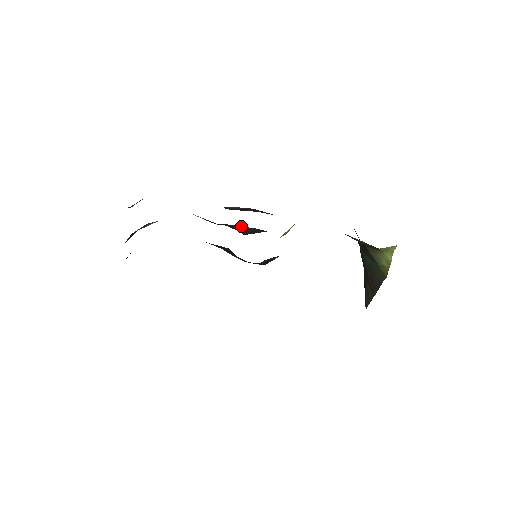
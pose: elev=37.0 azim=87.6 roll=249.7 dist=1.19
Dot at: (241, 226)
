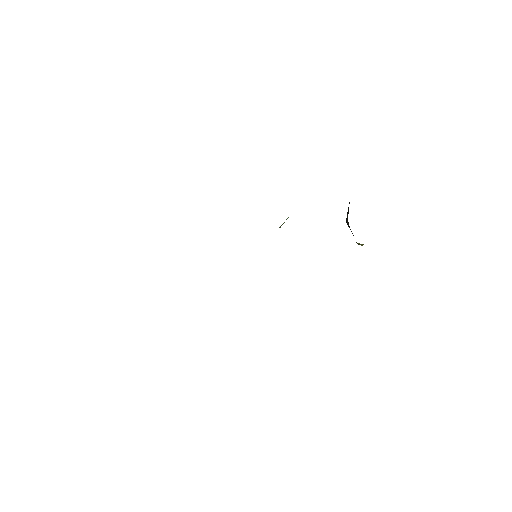
Dot at: occluded
